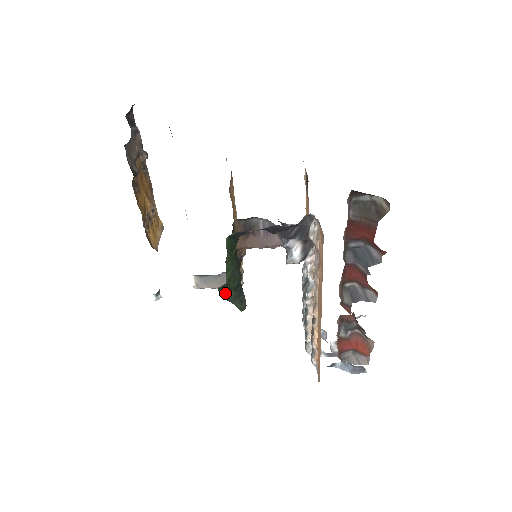
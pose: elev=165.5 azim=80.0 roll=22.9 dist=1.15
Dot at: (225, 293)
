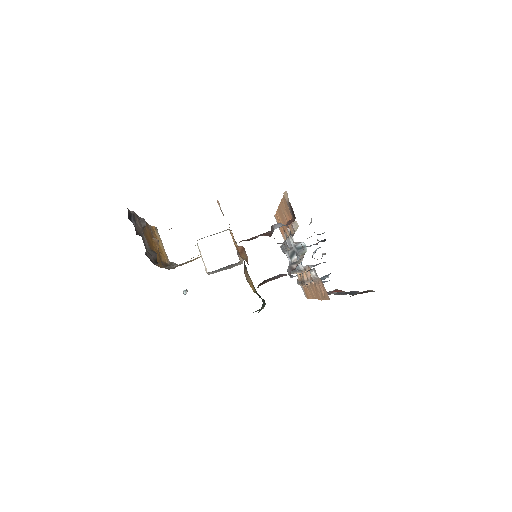
Dot at: (255, 311)
